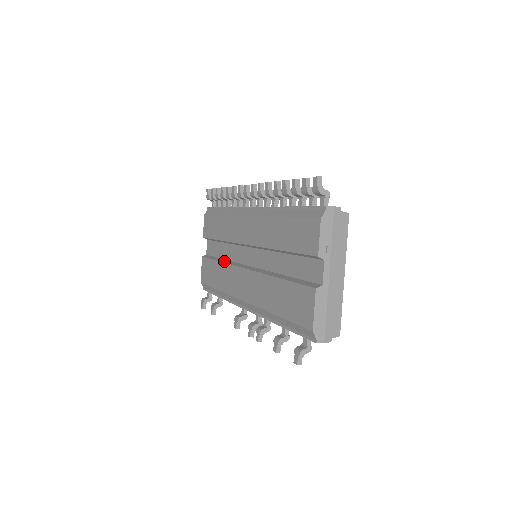
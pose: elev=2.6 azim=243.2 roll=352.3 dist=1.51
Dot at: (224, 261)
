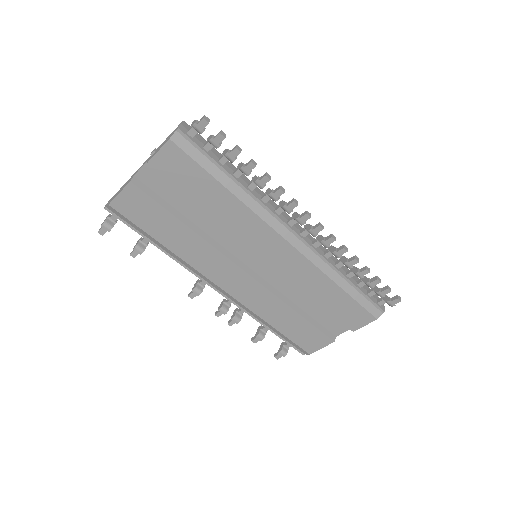
Dot at: (197, 231)
